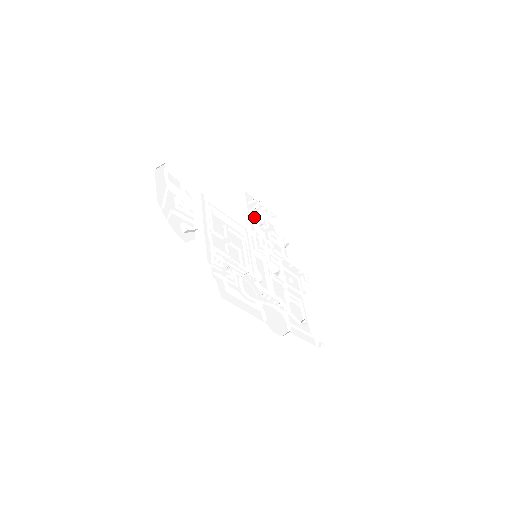
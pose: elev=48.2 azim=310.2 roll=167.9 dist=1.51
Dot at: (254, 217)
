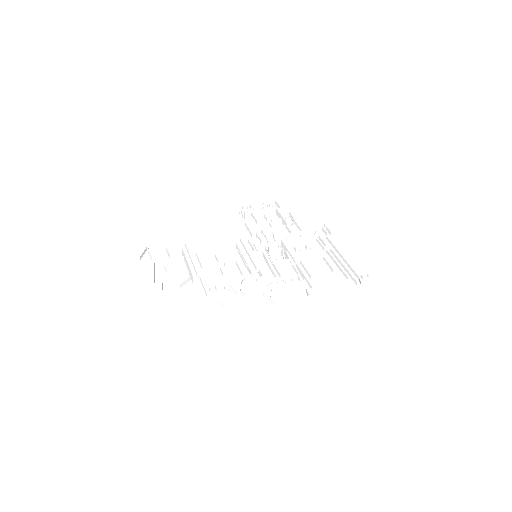
Dot at: (245, 225)
